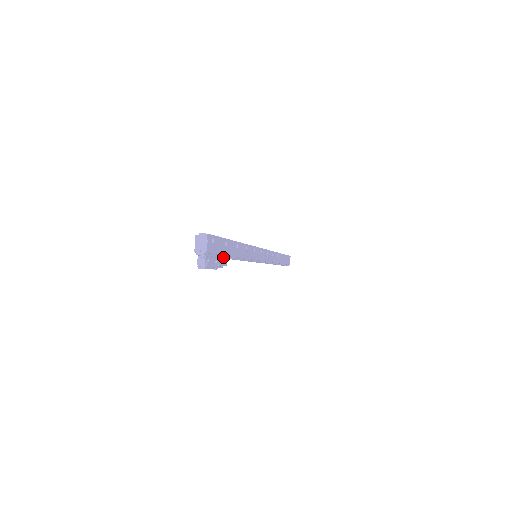
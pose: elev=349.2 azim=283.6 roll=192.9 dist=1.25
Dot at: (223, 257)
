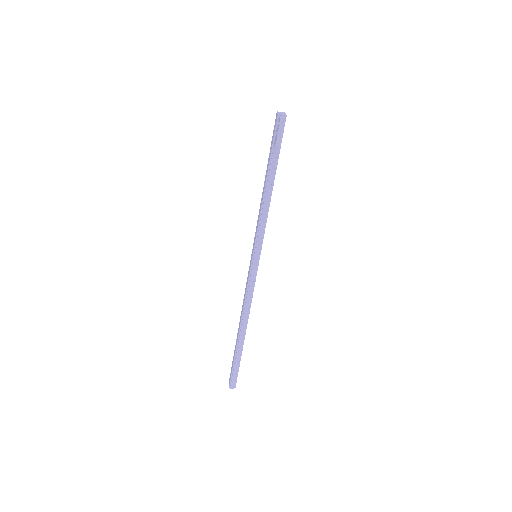
Dot at: occluded
